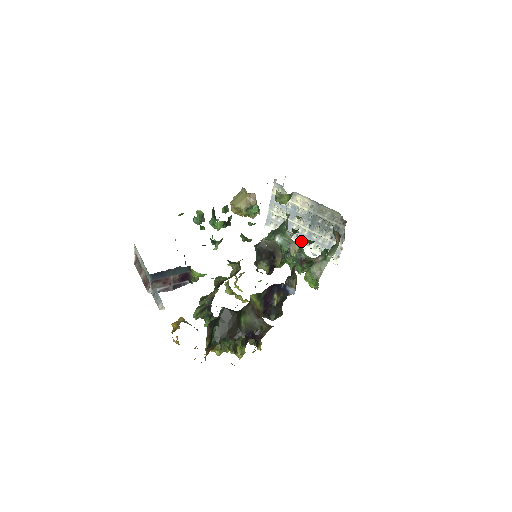
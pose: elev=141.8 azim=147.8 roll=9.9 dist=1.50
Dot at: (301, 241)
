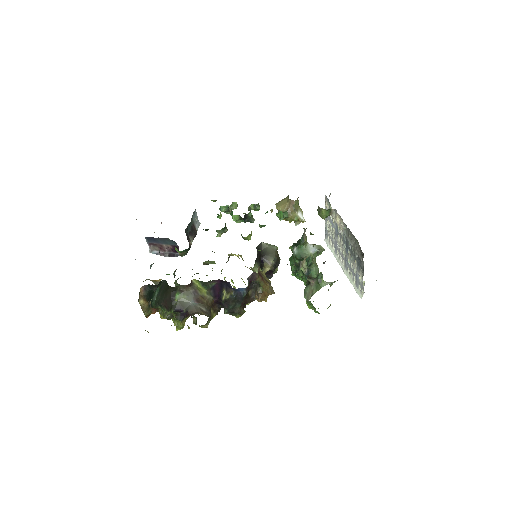
Dot at: (307, 258)
